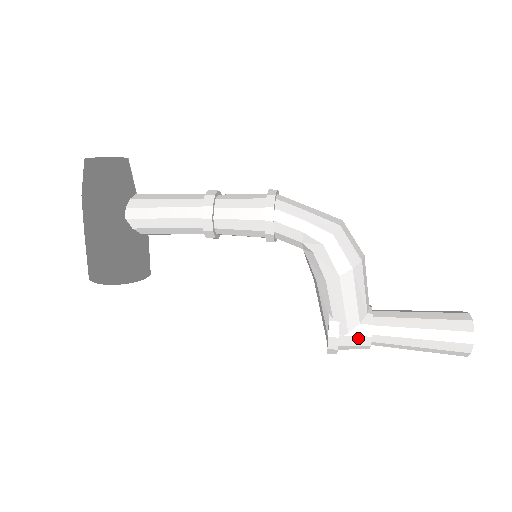
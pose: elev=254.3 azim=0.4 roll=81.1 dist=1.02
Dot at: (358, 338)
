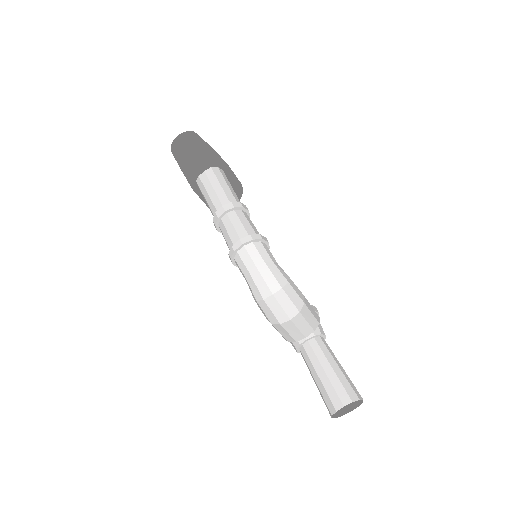
Dot at: occluded
